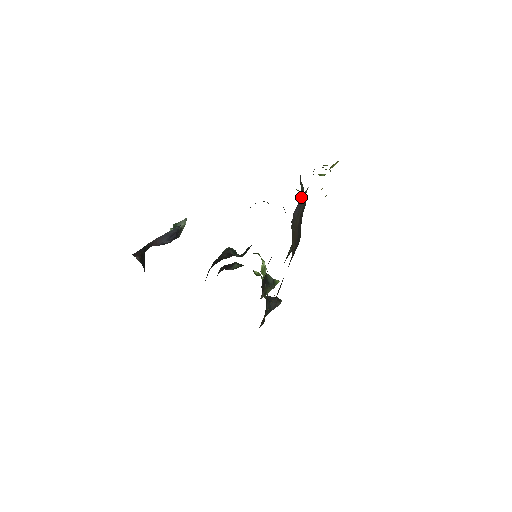
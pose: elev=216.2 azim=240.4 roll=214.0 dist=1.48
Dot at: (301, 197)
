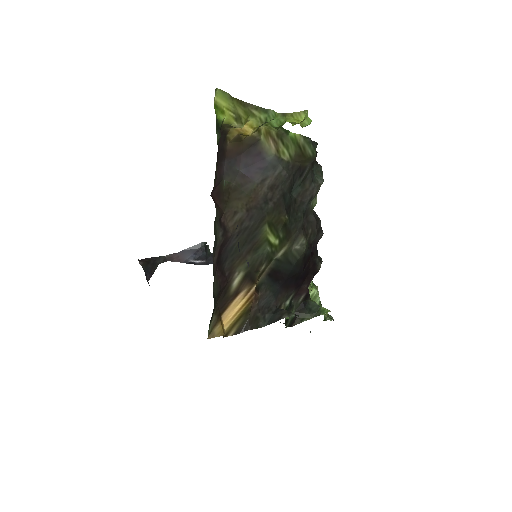
Dot at: (310, 183)
